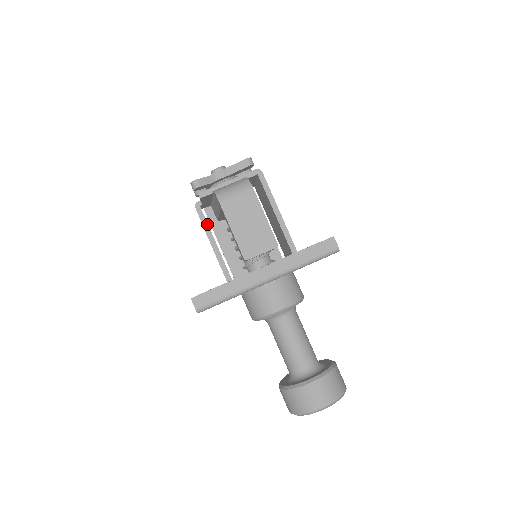
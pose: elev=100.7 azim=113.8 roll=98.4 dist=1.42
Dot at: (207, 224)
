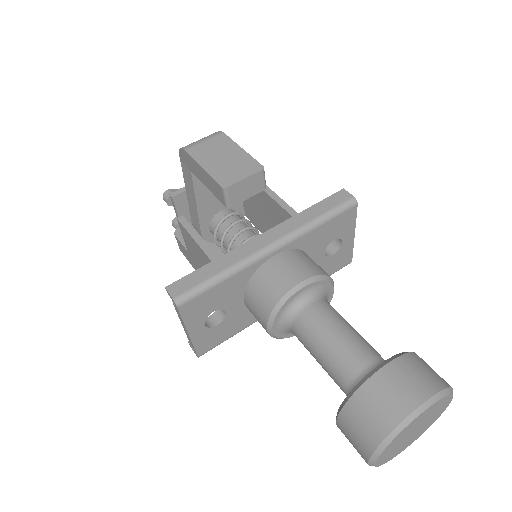
Dot at: (183, 217)
